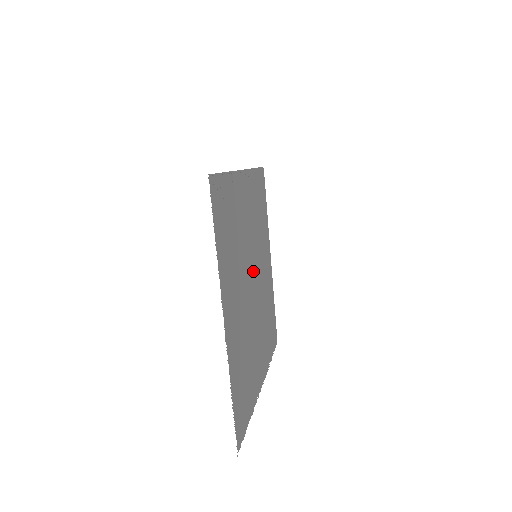
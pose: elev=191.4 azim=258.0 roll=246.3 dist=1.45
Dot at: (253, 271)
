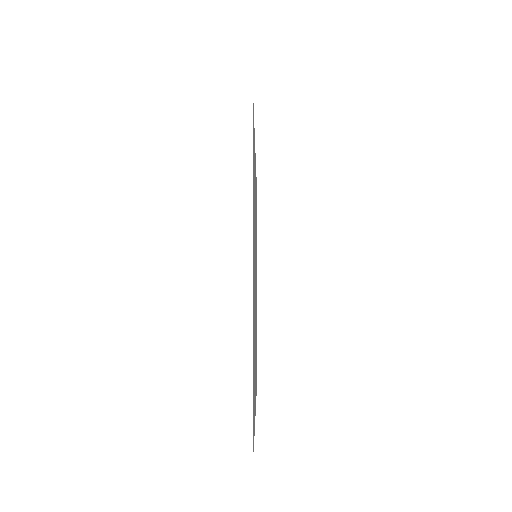
Dot at: occluded
